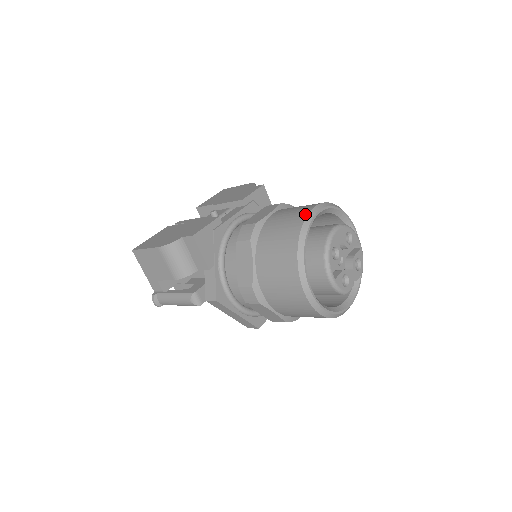
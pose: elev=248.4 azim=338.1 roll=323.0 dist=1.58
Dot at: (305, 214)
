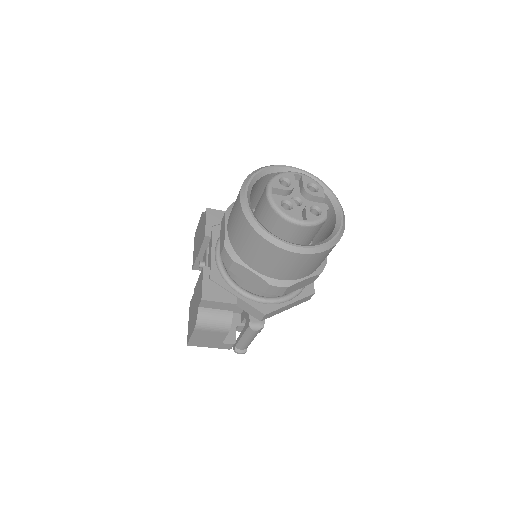
Dot at: (239, 207)
